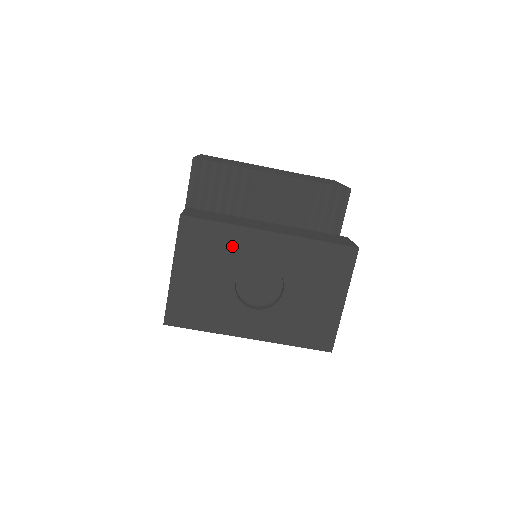
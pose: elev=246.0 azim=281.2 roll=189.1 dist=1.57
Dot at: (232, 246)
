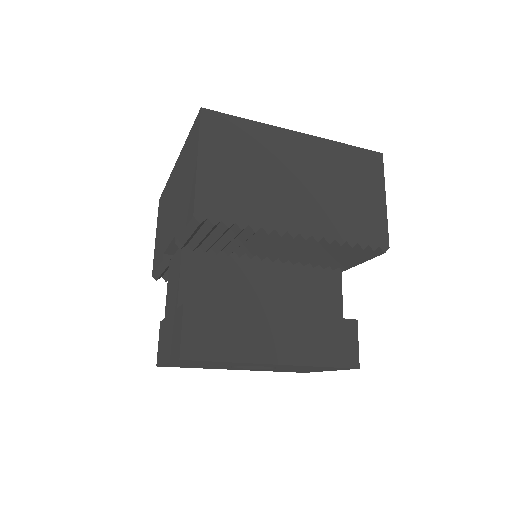
Dot at: (233, 364)
